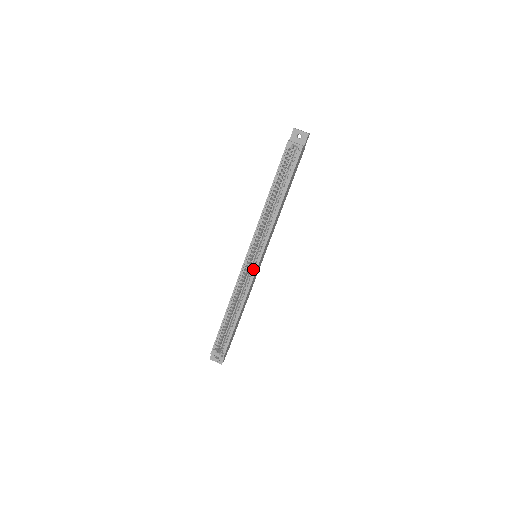
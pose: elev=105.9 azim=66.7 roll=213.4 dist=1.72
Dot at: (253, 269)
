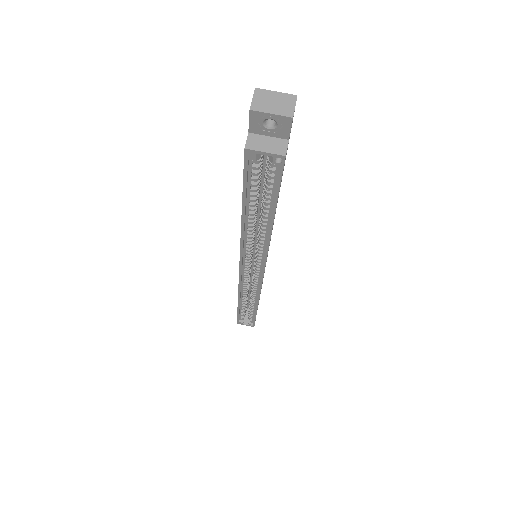
Dot at: (257, 276)
